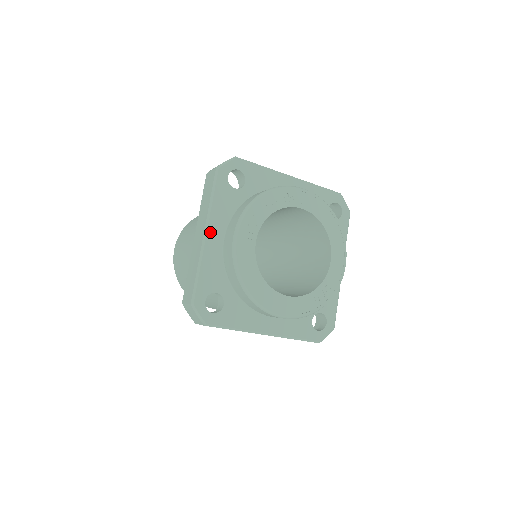
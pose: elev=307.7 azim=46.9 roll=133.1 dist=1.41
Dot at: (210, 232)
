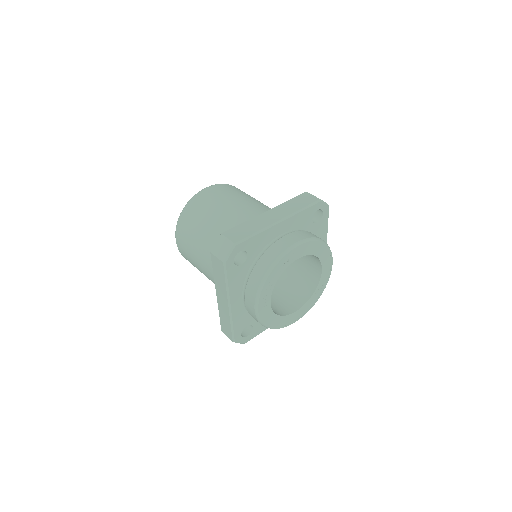
Dot at: (232, 302)
